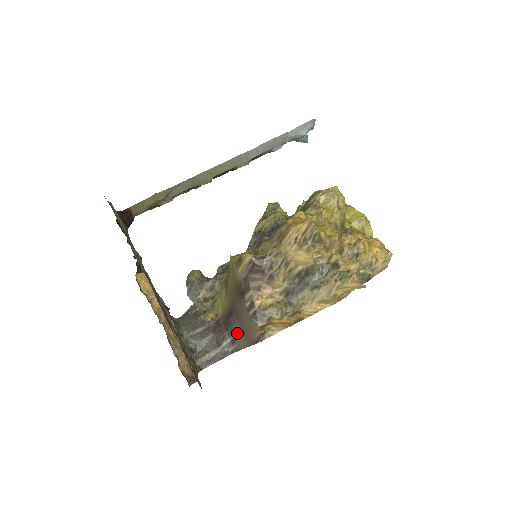
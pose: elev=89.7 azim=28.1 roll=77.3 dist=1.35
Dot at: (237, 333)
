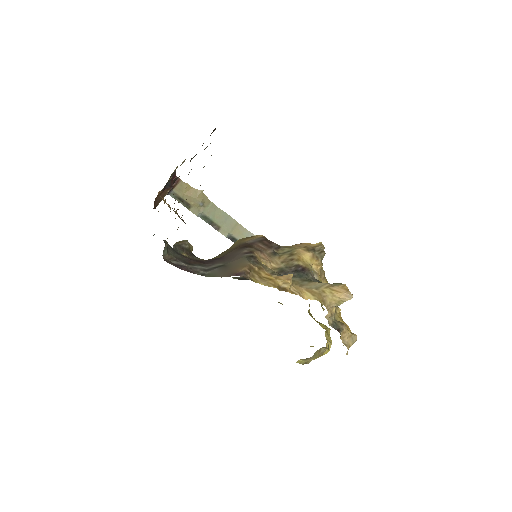
Dot at: (219, 266)
